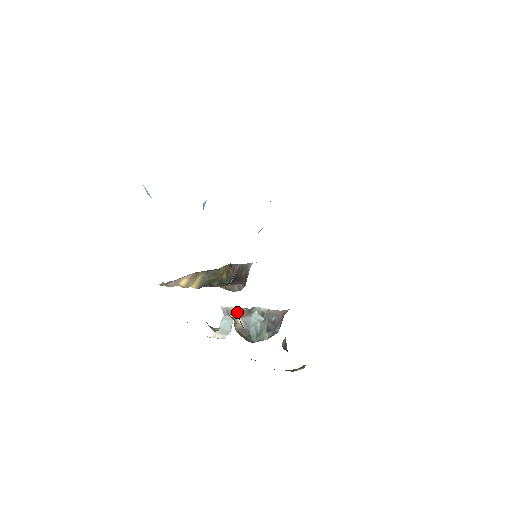
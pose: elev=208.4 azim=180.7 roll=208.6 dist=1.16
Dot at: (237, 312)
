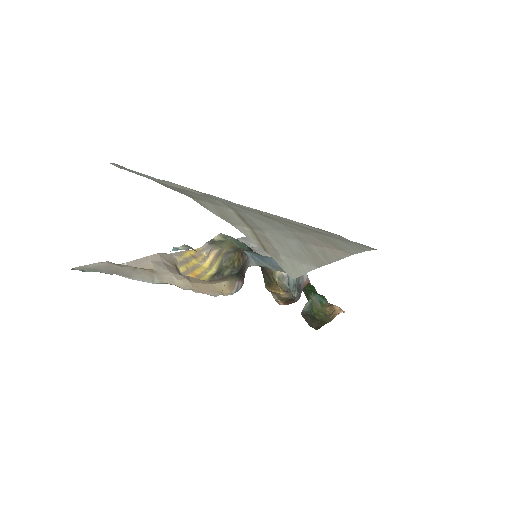
Dot at: occluded
